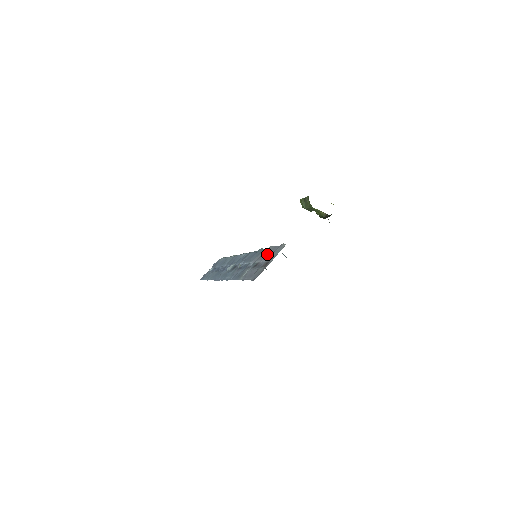
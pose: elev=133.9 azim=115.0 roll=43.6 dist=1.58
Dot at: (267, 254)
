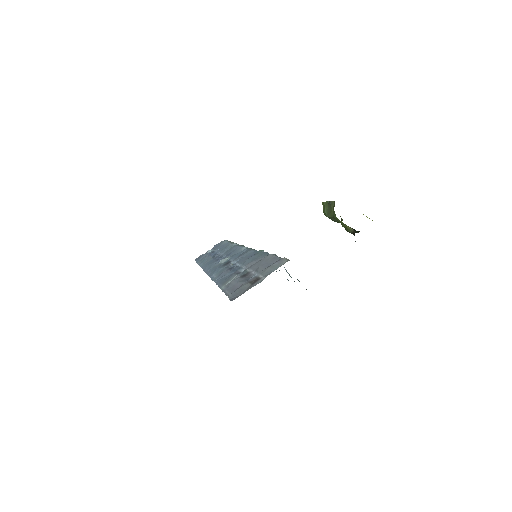
Dot at: (262, 265)
